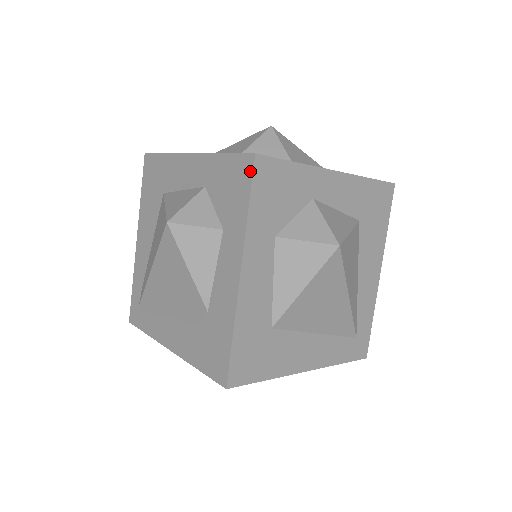
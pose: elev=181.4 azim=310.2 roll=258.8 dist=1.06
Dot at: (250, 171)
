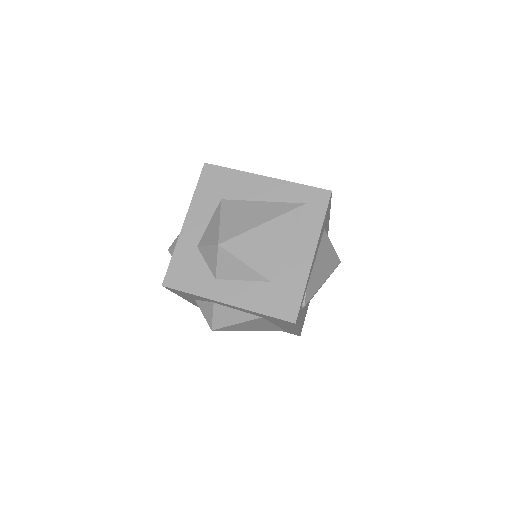
Dot at: occluded
